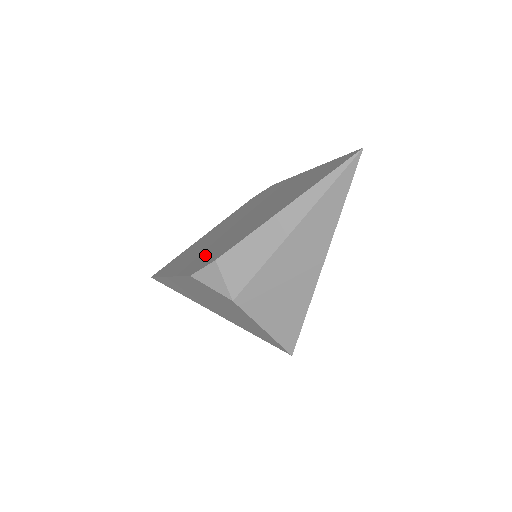
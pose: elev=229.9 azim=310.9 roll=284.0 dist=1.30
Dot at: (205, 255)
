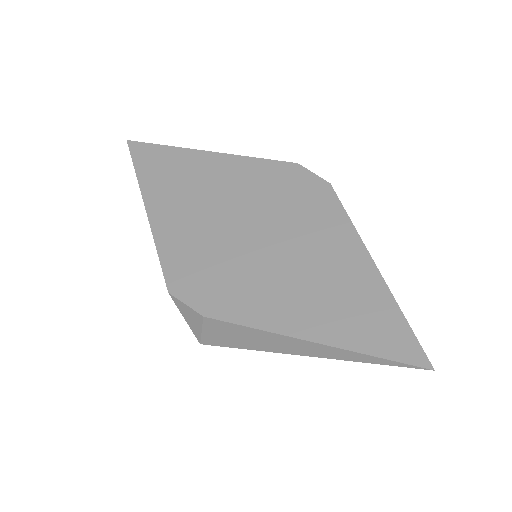
Dot at: (198, 258)
